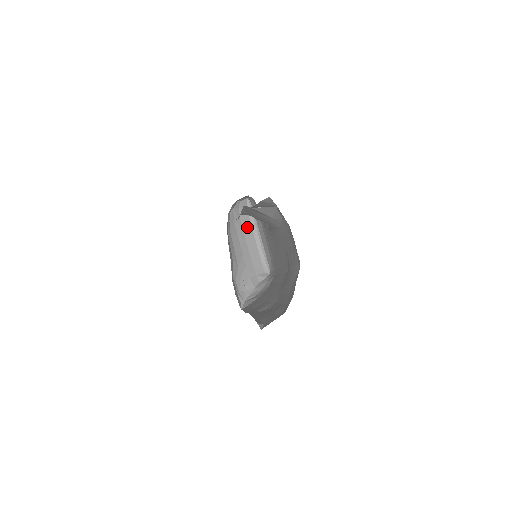
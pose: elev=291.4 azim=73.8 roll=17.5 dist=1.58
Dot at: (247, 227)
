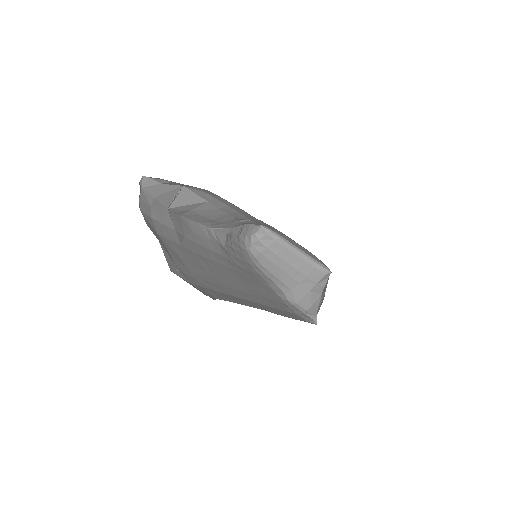
Dot at: (279, 250)
